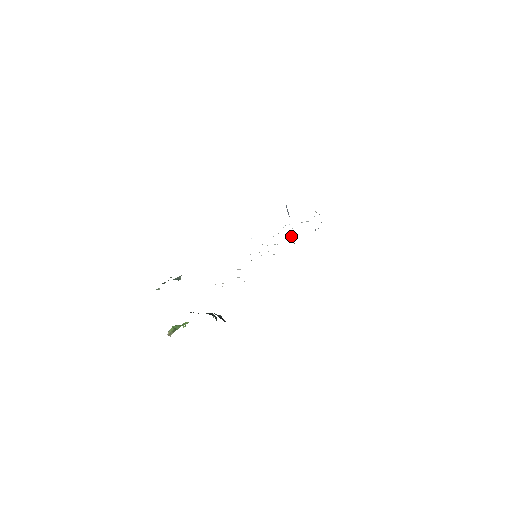
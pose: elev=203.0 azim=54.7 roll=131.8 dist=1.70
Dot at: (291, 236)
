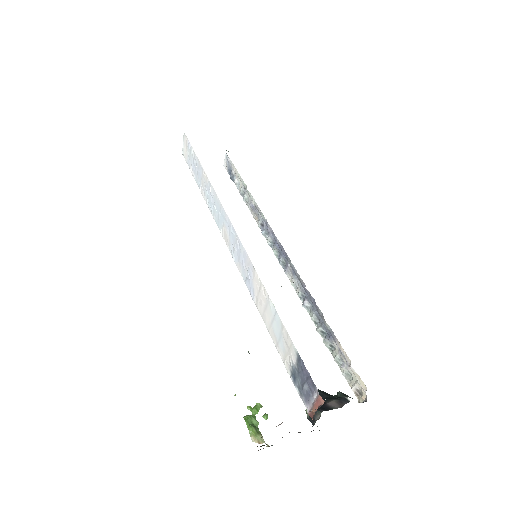
Dot at: occluded
